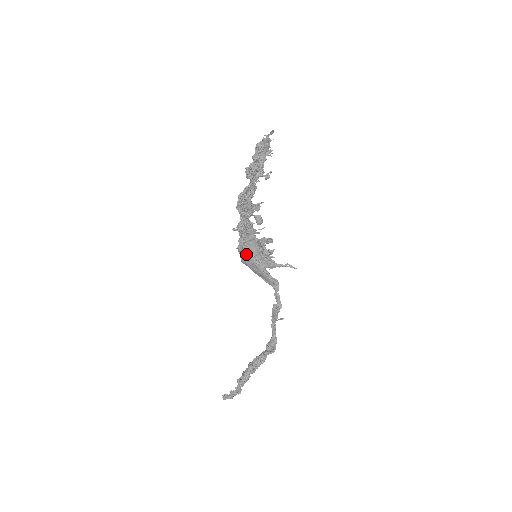
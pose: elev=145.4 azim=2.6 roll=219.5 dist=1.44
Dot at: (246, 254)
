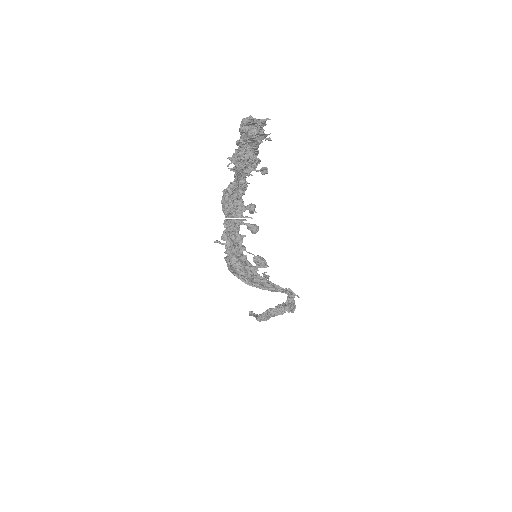
Dot at: (234, 273)
